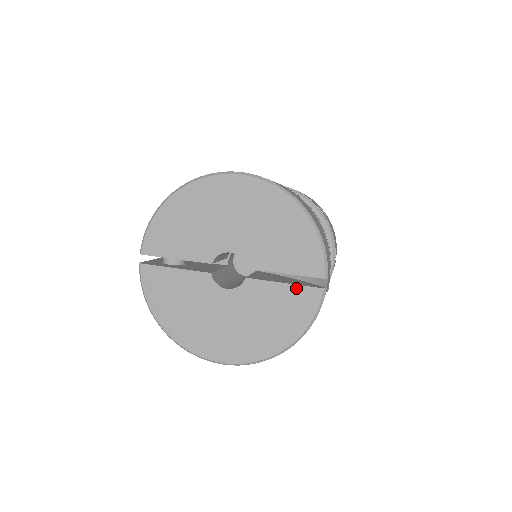
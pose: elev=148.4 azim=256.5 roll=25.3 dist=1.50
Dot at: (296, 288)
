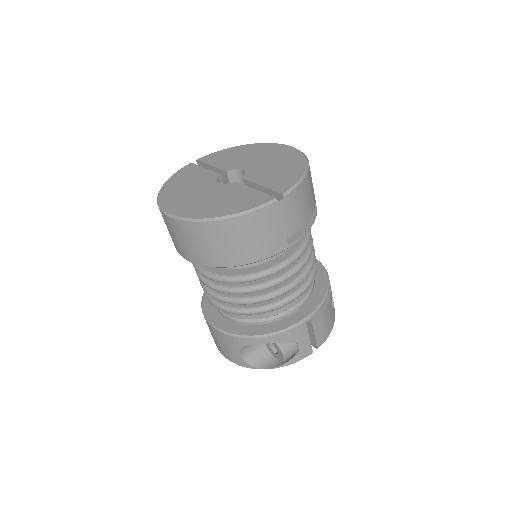
Dot at: (259, 193)
